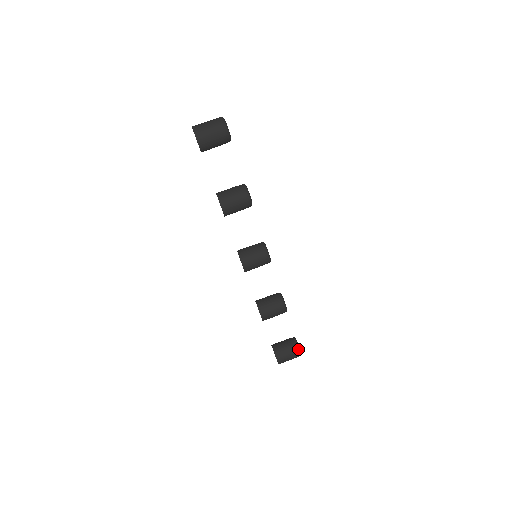
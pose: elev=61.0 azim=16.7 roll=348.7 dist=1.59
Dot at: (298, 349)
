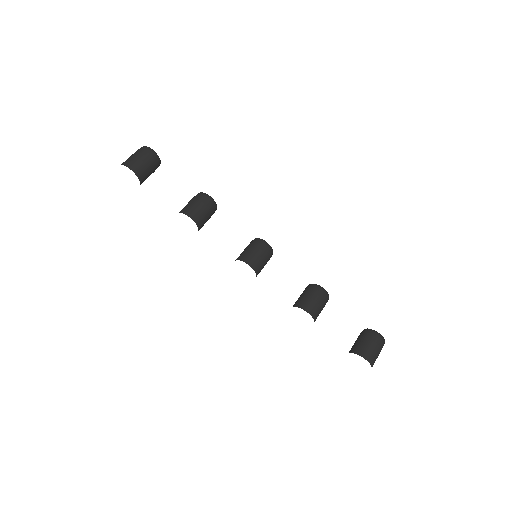
Dot at: (375, 333)
